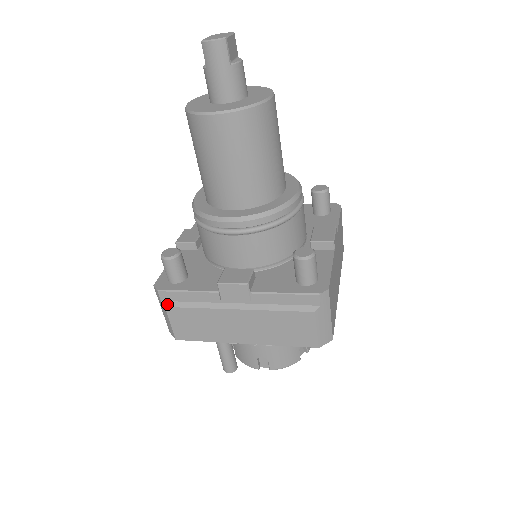
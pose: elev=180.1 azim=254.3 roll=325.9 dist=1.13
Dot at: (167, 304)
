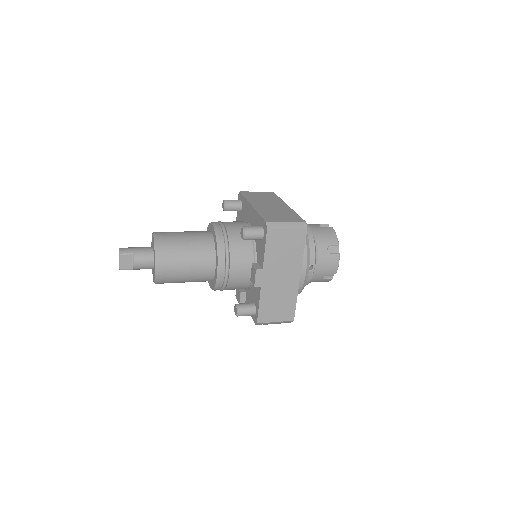
Dot at: occluded
